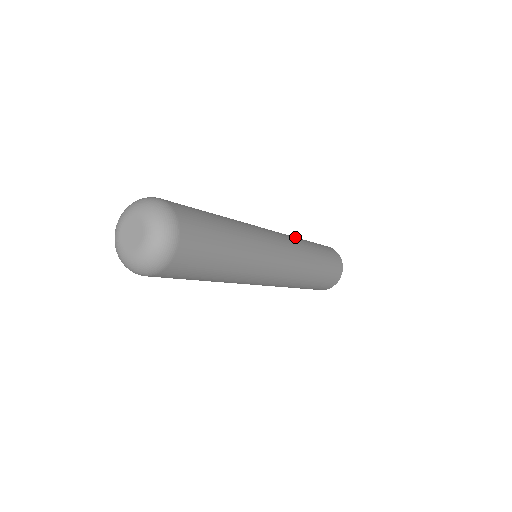
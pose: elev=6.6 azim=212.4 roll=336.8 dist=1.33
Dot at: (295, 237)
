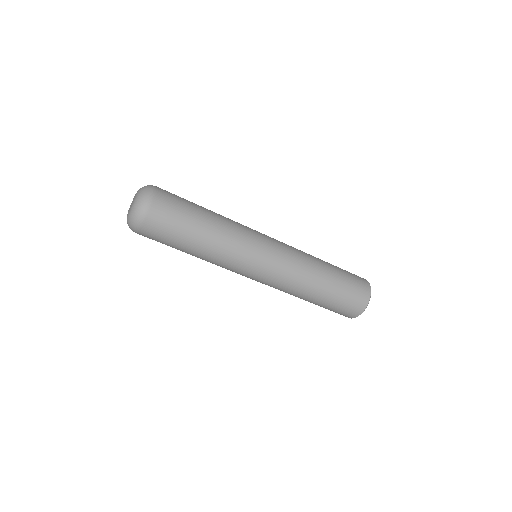
Dot at: occluded
